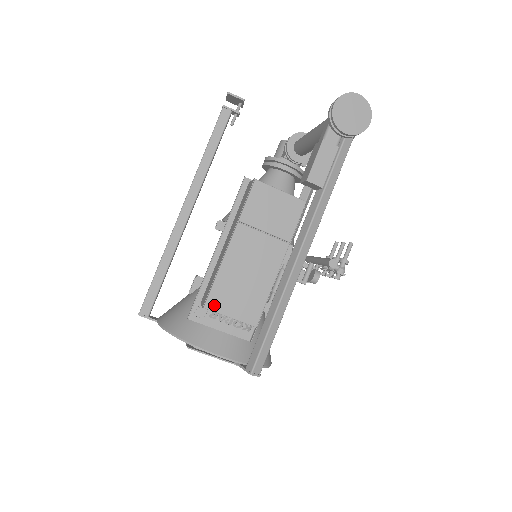
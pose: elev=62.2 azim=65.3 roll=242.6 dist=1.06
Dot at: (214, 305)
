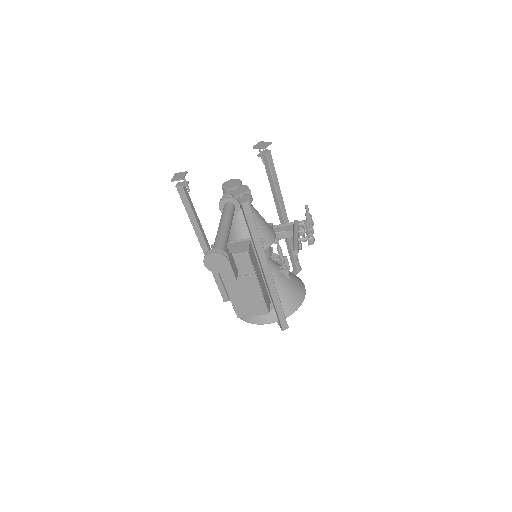
Dot at: (241, 315)
